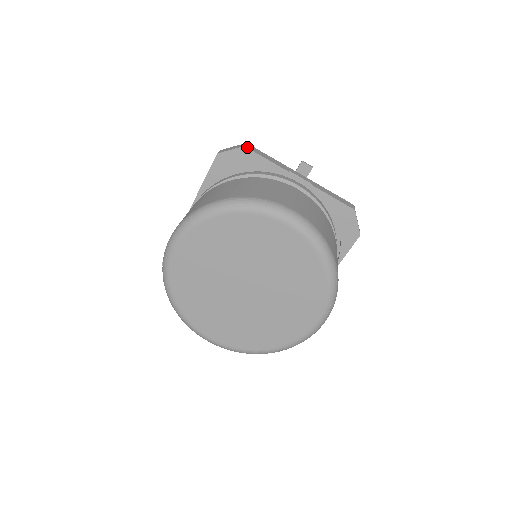
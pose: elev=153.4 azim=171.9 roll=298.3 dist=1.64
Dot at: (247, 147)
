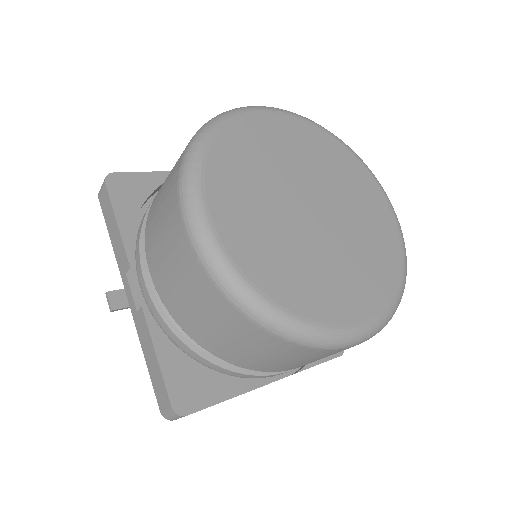
Dot at: occluded
